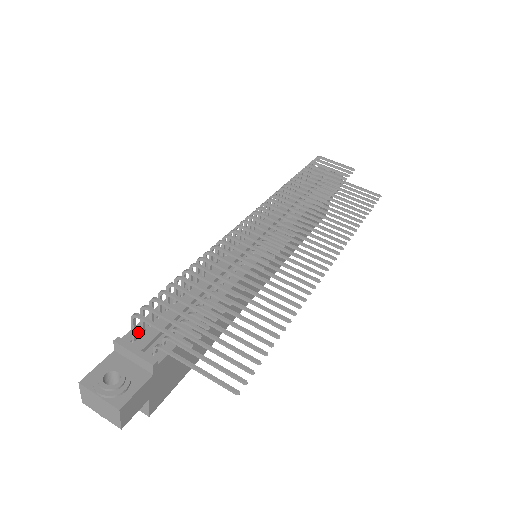
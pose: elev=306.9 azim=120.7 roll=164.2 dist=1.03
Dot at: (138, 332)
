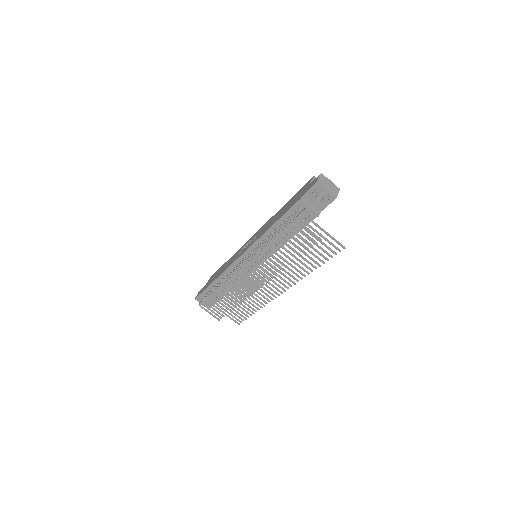
Dot at: (206, 292)
